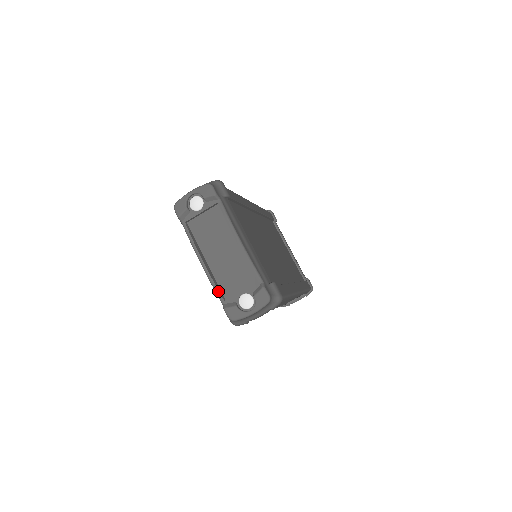
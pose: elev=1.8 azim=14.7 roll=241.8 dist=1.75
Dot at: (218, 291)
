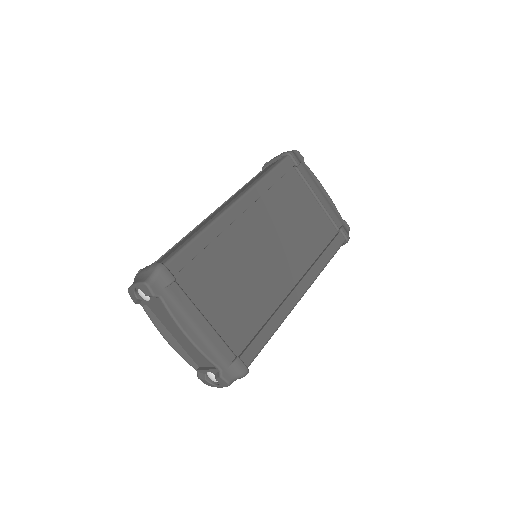
Dot at: (189, 363)
